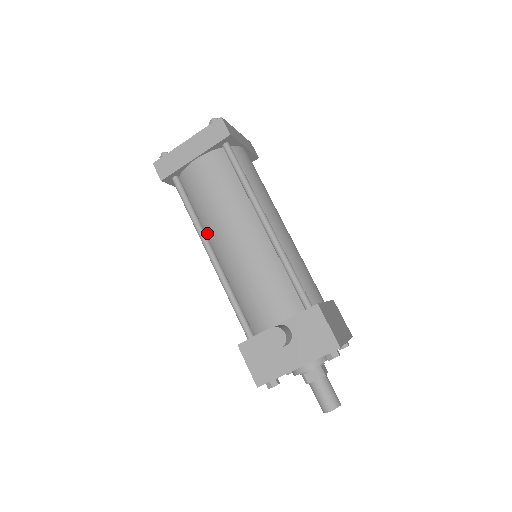
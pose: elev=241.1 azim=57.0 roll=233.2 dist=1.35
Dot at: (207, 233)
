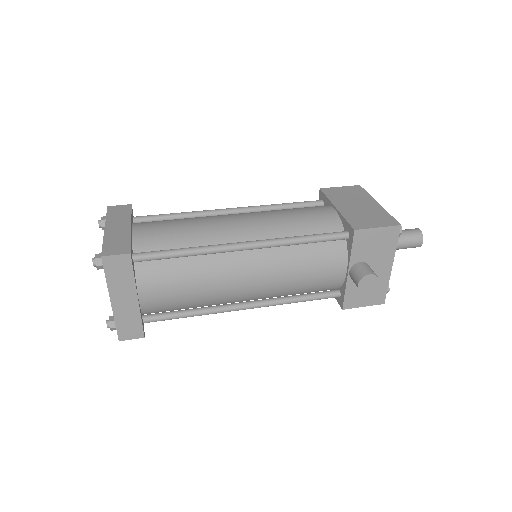
Dot at: occluded
